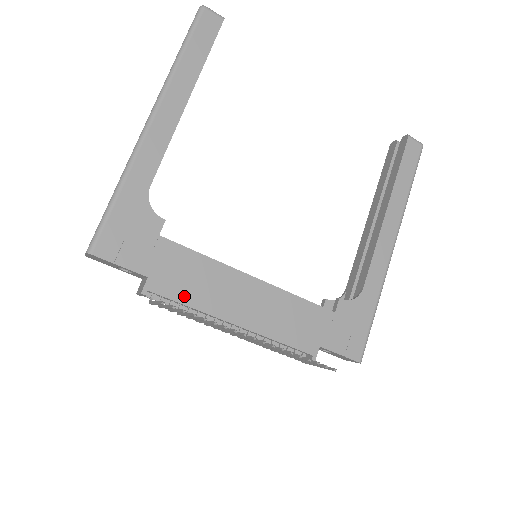
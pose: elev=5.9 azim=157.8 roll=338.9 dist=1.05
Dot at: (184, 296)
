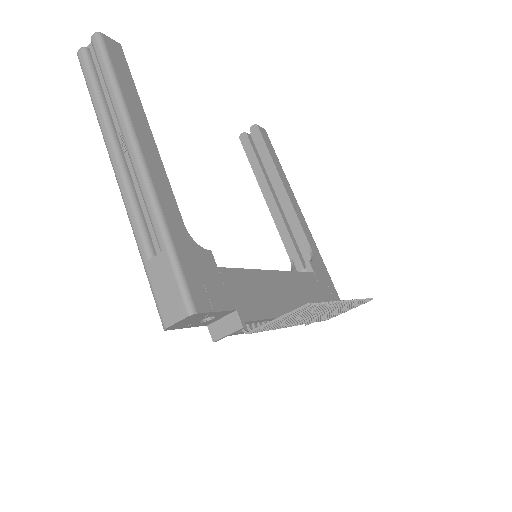
Dot at: (261, 312)
